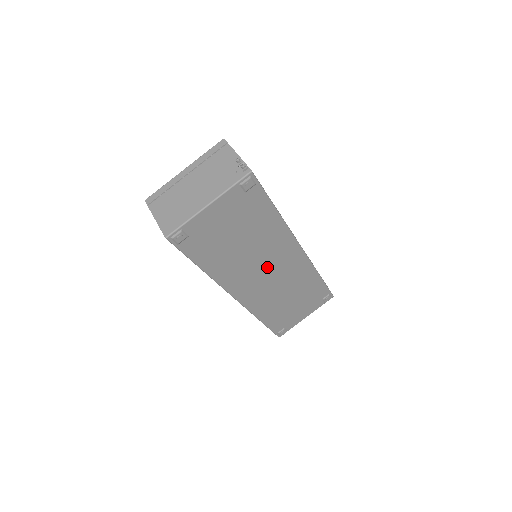
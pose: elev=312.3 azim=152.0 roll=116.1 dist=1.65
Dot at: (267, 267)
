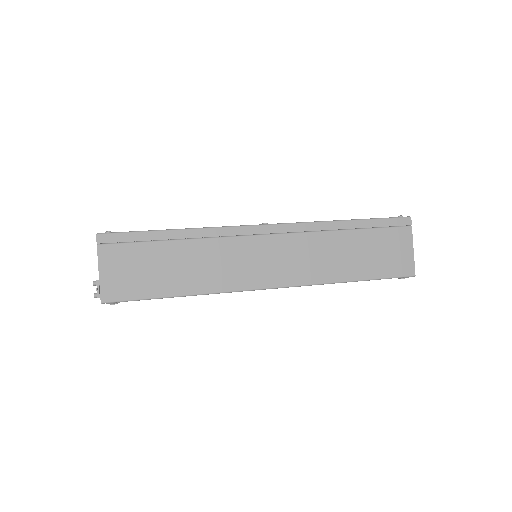
Dot at: occluded
